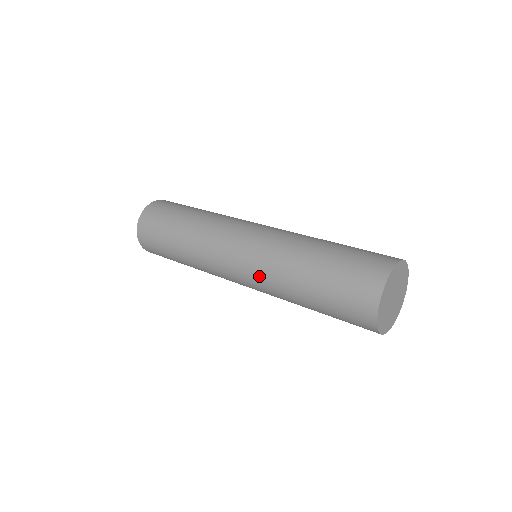
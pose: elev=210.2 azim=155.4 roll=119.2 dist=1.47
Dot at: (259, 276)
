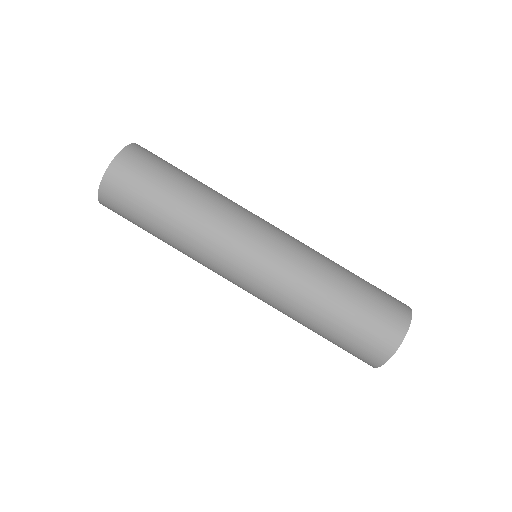
Dot at: (265, 302)
